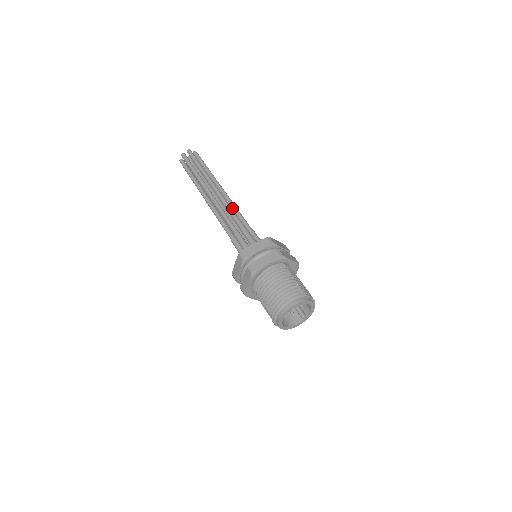
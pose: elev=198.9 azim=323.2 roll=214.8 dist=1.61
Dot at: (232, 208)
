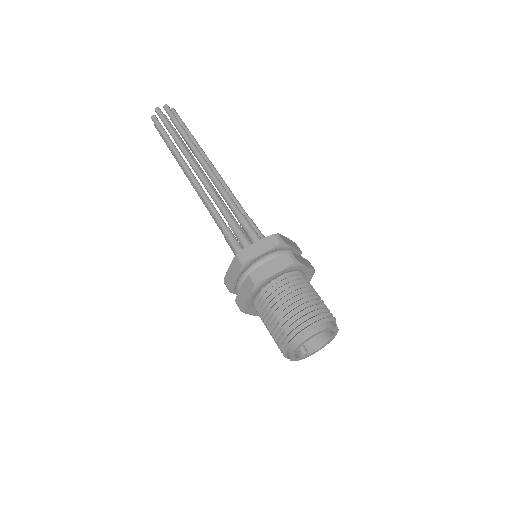
Dot at: occluded
